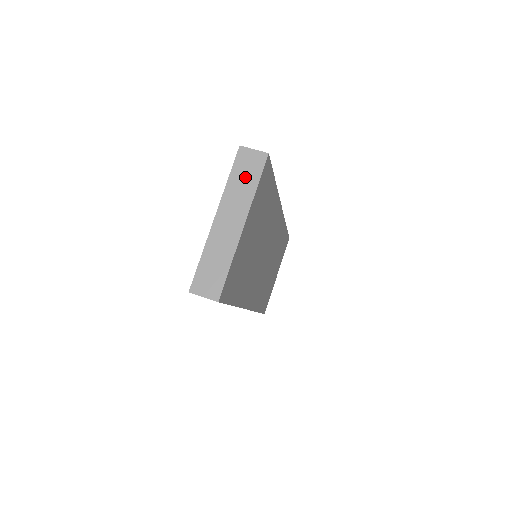
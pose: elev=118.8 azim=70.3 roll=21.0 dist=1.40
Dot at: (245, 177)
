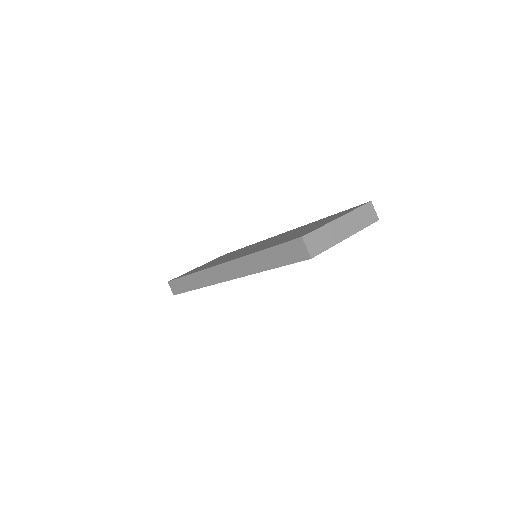
Dot at: (364, 217)
